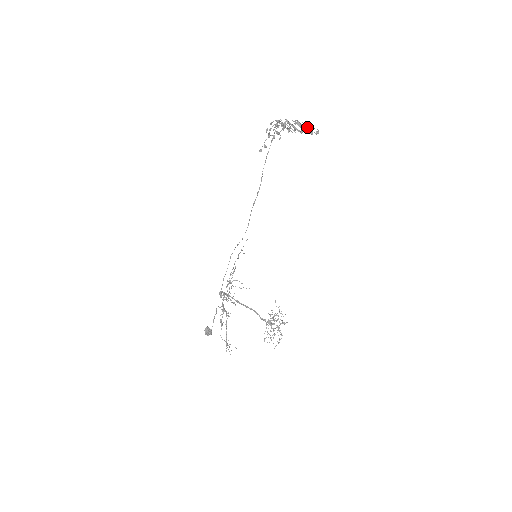
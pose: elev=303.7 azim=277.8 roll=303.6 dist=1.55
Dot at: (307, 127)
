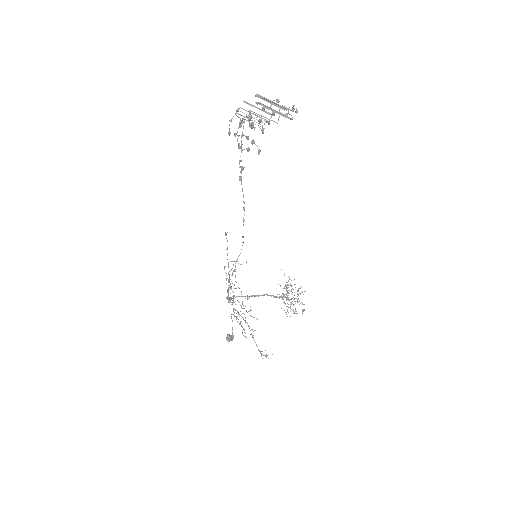
Dot at: occluded
